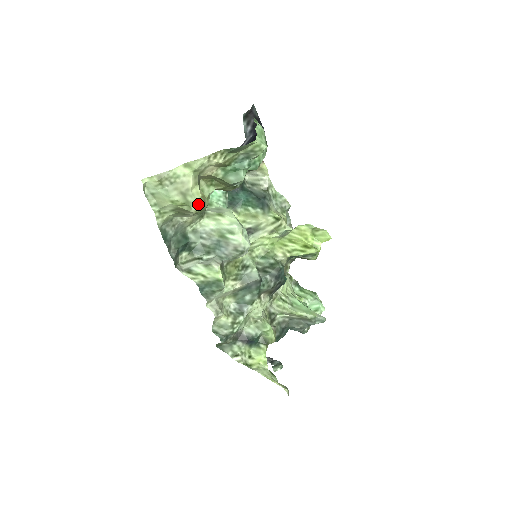
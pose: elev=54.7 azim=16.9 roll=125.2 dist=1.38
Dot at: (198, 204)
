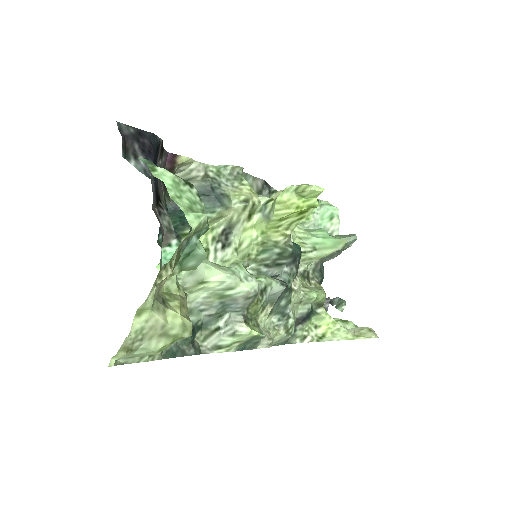
Dot at: (186, 326)
